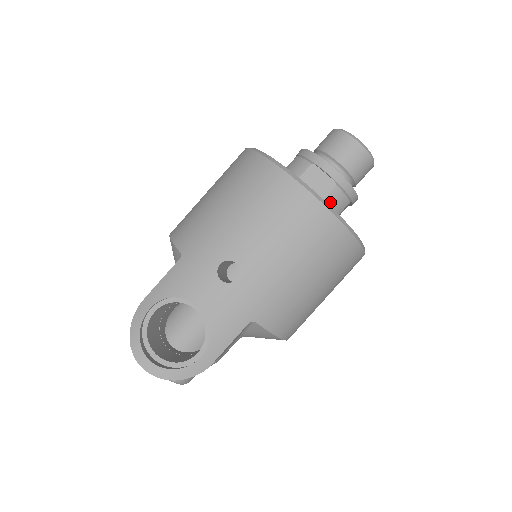
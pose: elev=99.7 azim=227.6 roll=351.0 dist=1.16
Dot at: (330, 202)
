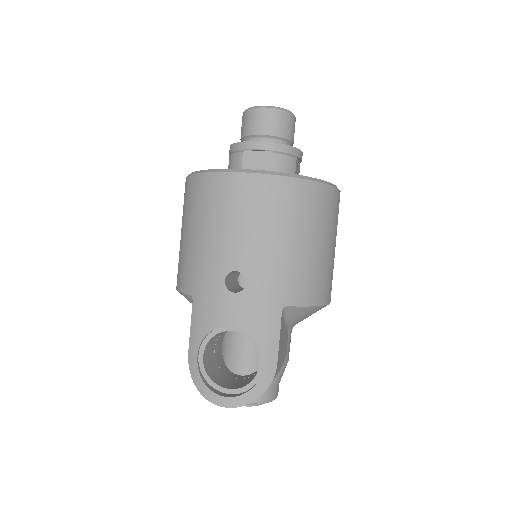
Dot at: (279, 170)
